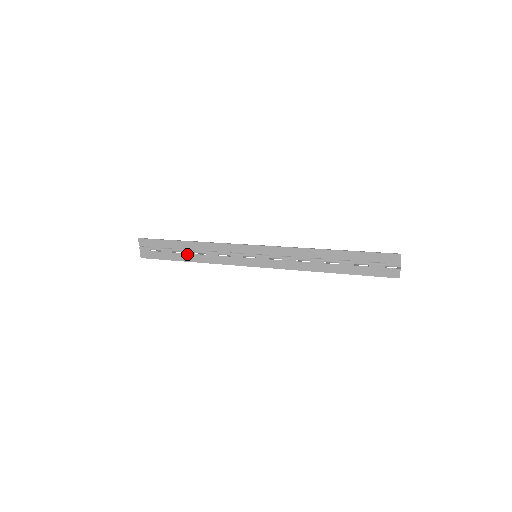
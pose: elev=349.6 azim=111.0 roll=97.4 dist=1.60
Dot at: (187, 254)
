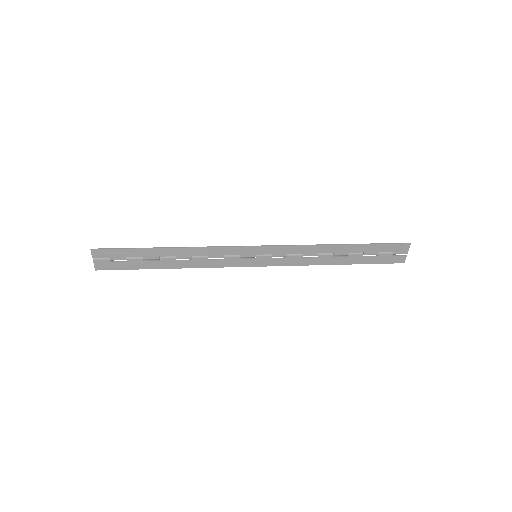
Dot at: (165, 261)
